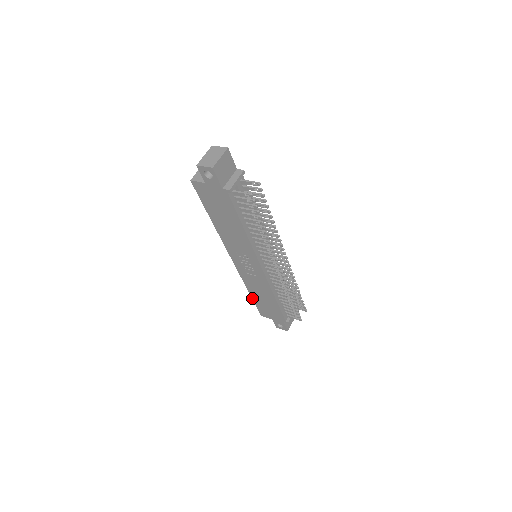
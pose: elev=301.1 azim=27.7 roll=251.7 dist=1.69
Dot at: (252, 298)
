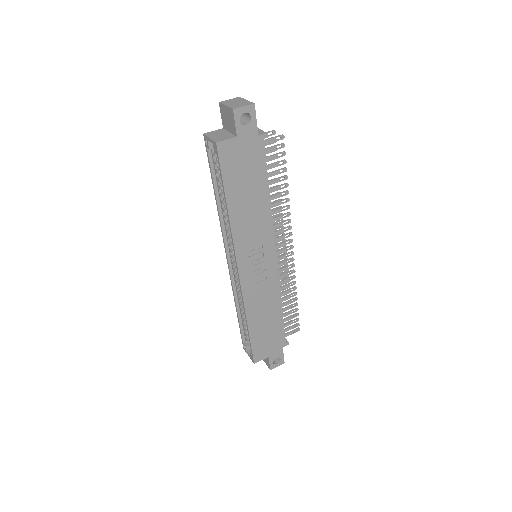
Dot at: (249, 334)
